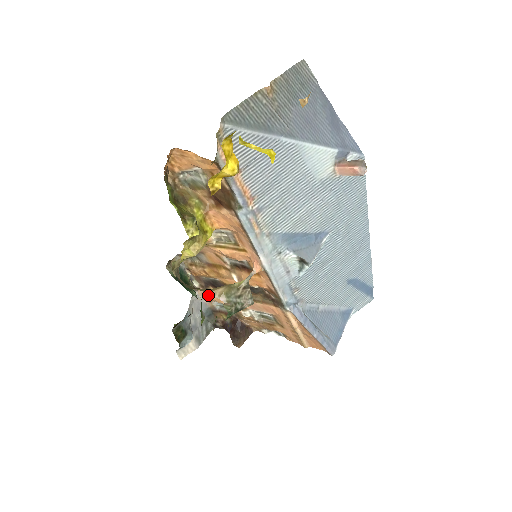
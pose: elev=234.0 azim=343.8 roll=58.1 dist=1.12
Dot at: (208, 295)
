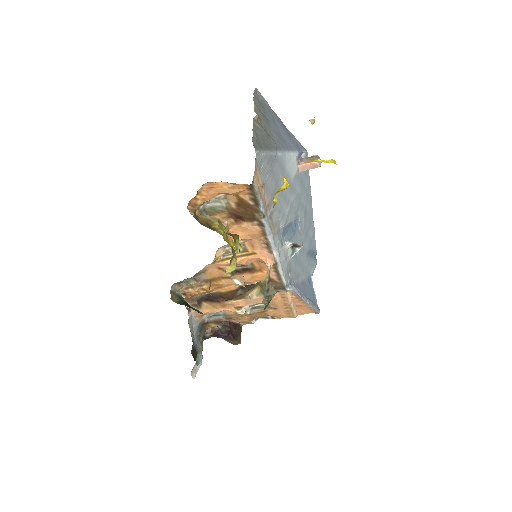
Dot at: (201, 311)
